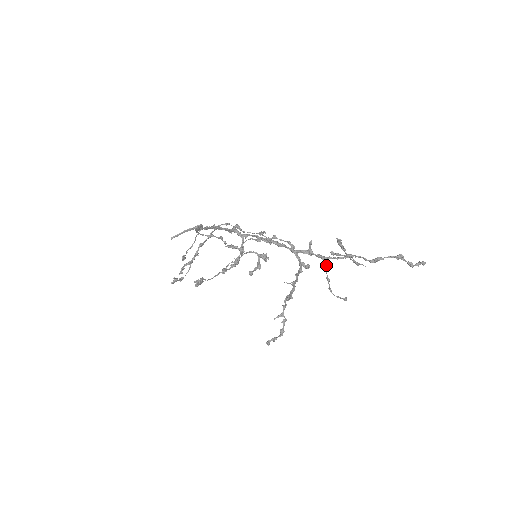
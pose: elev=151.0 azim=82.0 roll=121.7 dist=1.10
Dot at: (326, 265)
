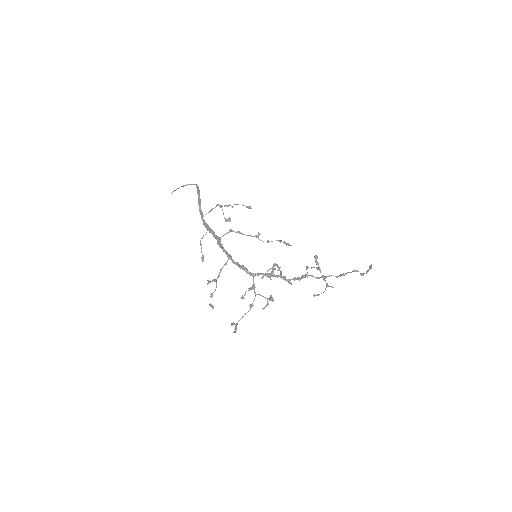
Dot at: (307, 273)
